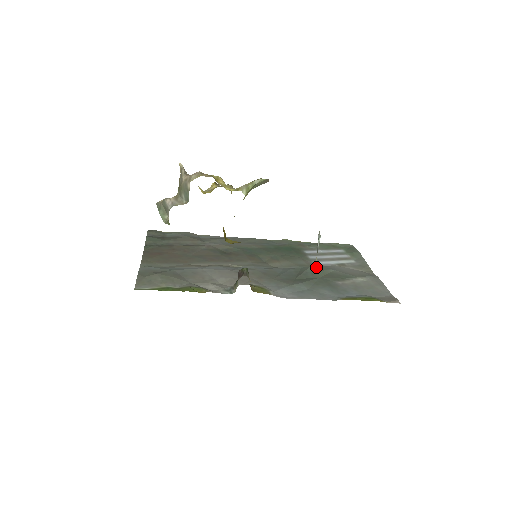
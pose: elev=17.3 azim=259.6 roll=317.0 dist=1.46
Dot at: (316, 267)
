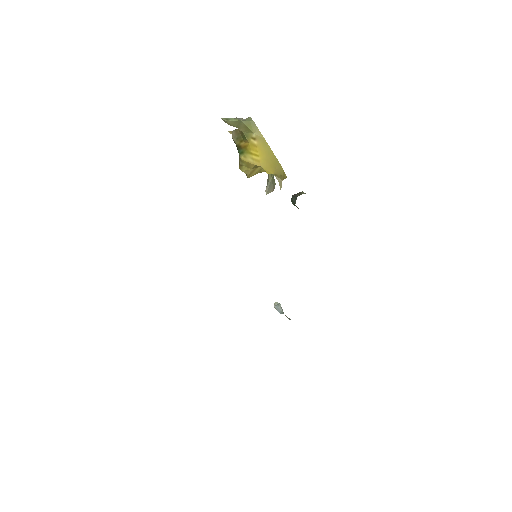
Dot at: occluded
